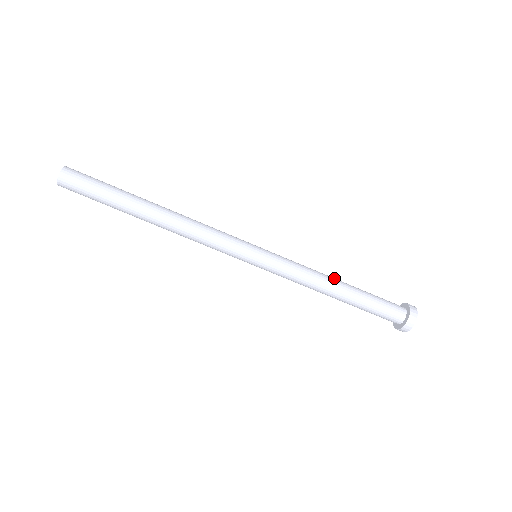
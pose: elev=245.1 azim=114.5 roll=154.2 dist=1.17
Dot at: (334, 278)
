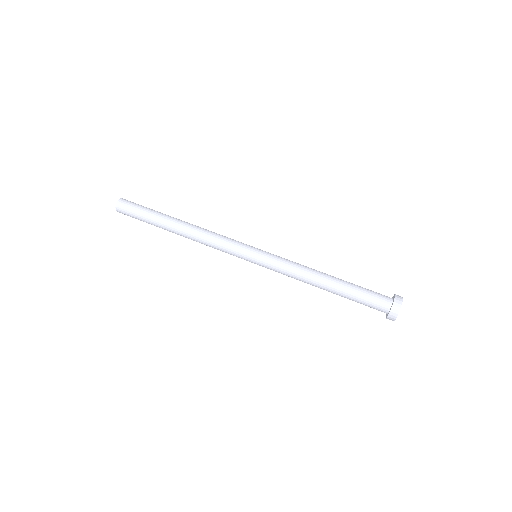
Dot at: occluded
